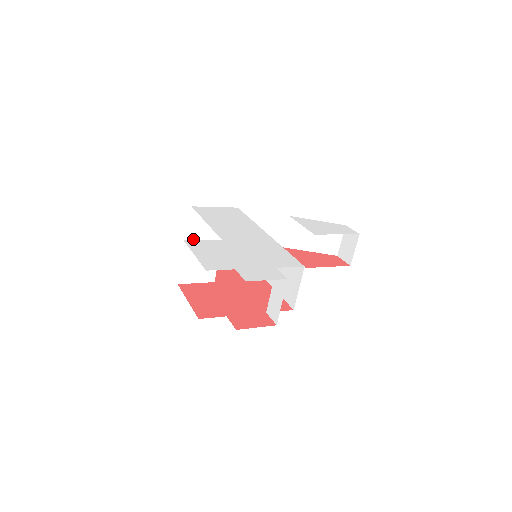
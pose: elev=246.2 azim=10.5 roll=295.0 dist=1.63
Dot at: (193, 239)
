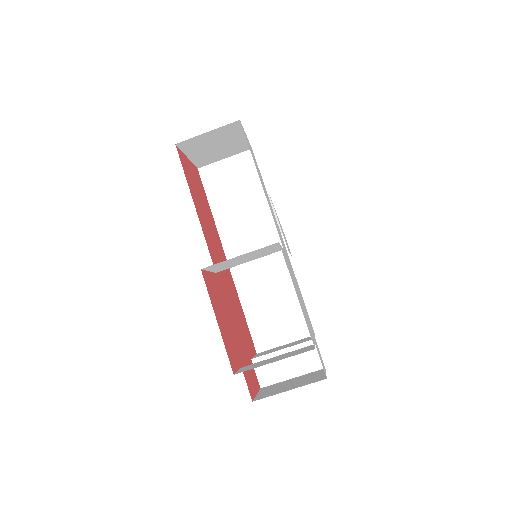
Dot at: (187, 144)
